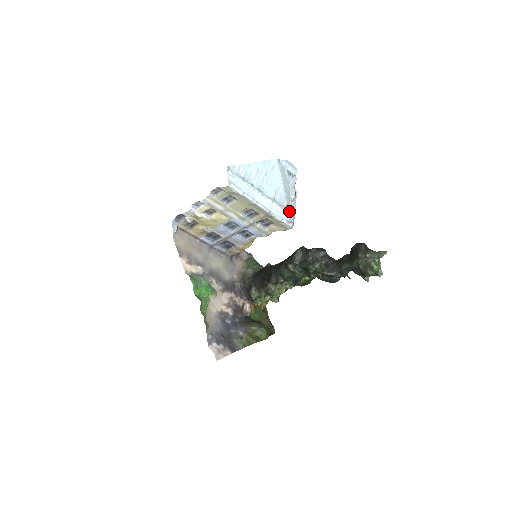
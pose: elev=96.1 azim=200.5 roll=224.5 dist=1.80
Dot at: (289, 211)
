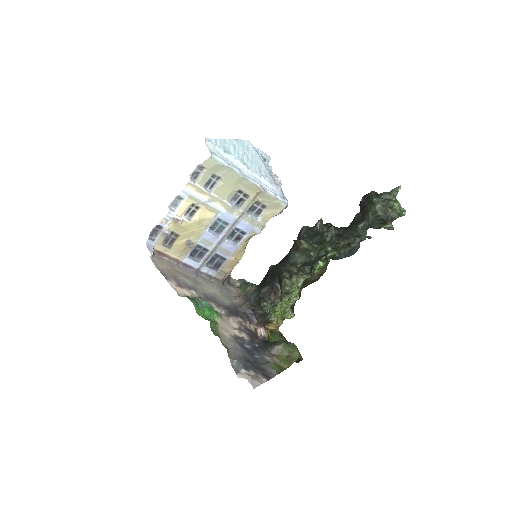
Dot at: (279, 188)
